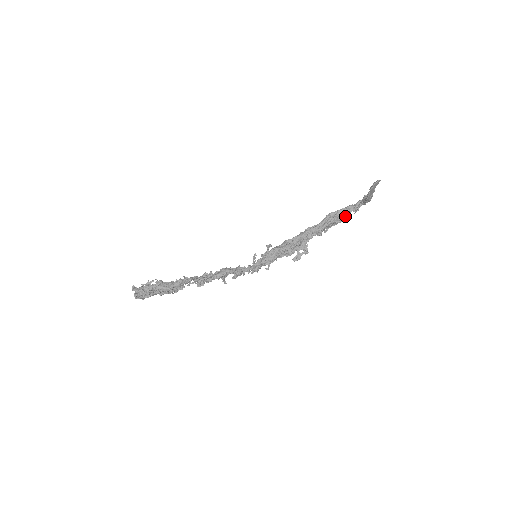
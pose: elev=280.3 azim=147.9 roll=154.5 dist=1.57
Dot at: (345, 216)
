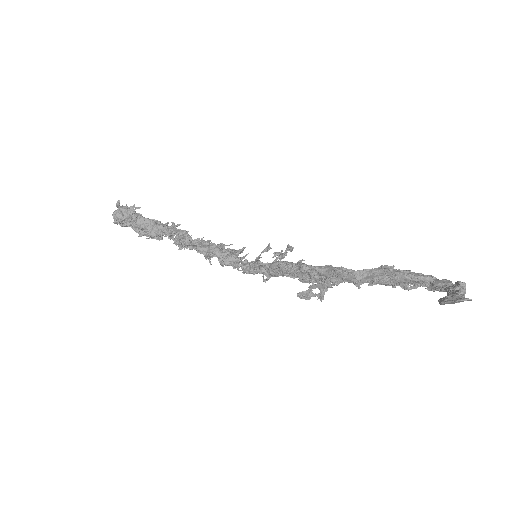
Dot at: (411, 286)
